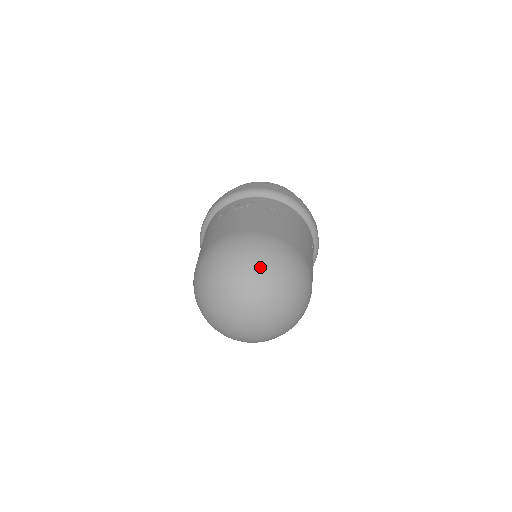
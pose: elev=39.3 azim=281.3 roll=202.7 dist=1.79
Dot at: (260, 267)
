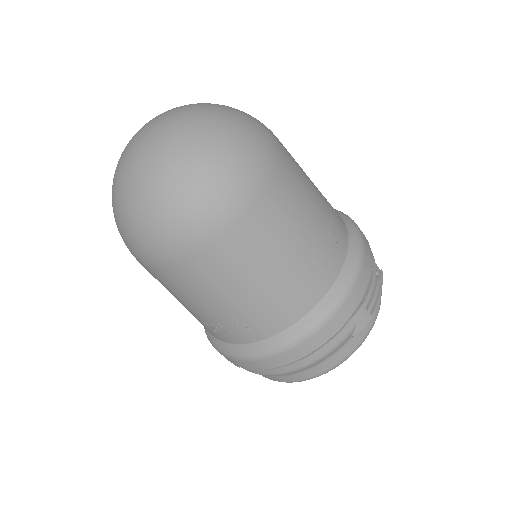
Dot at: occluded
